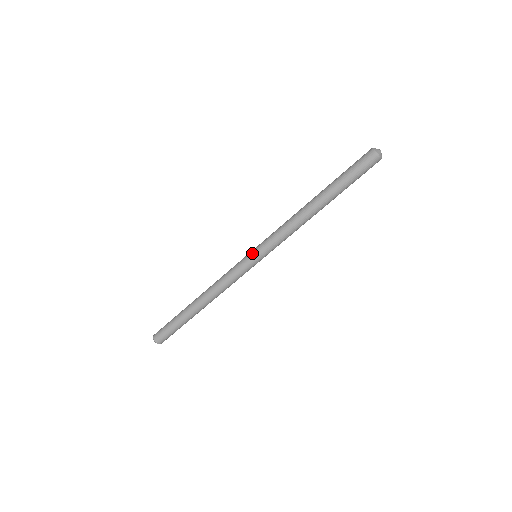
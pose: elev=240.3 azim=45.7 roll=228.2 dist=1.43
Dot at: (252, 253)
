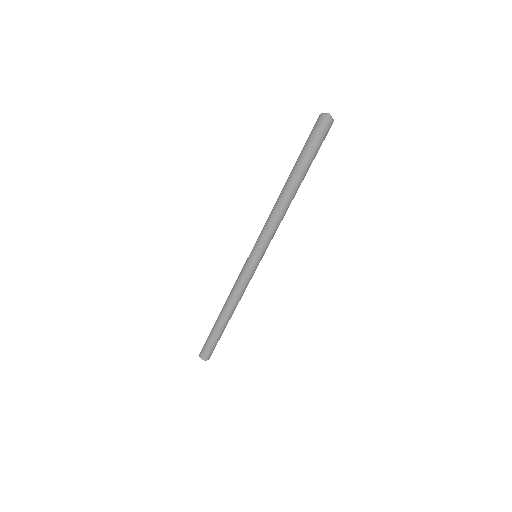
Dot at: occluded
